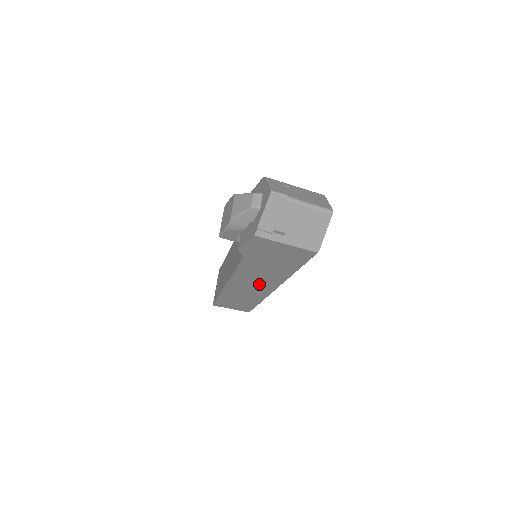
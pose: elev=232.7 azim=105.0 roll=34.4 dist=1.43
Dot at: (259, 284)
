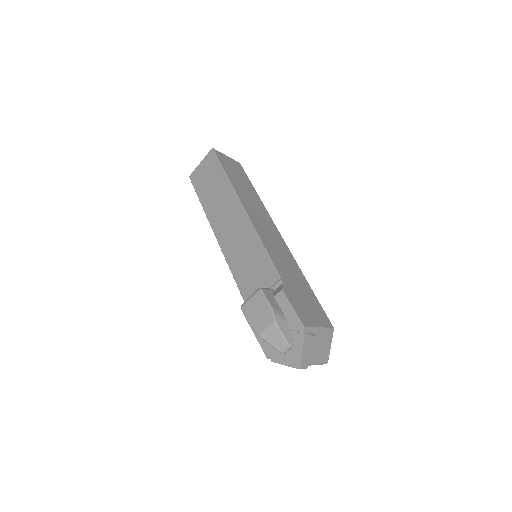
Dot at: occluded
